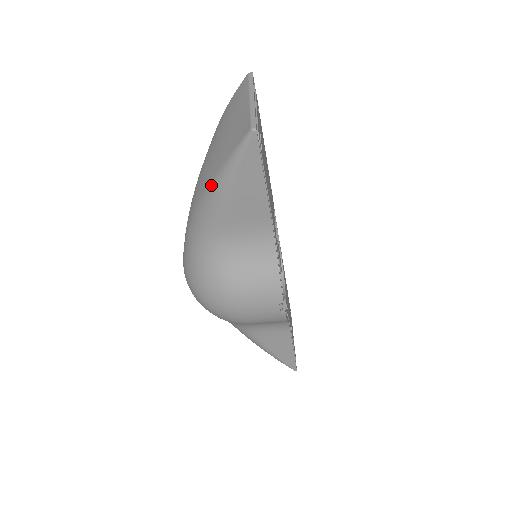
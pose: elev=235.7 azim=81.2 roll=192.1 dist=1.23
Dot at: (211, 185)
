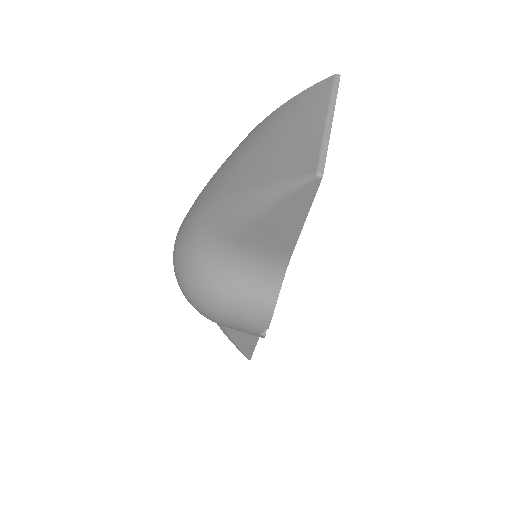
Dot at: (241, 196)
